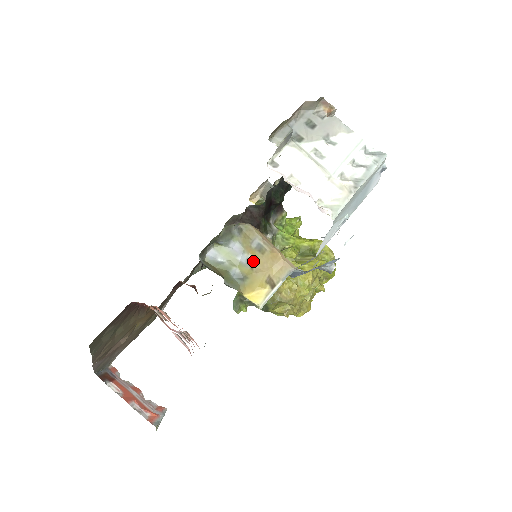
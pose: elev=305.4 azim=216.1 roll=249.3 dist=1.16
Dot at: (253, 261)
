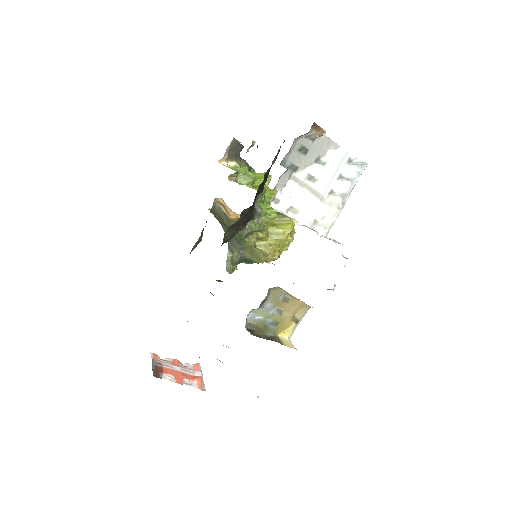
Dot at: (281, 310)
